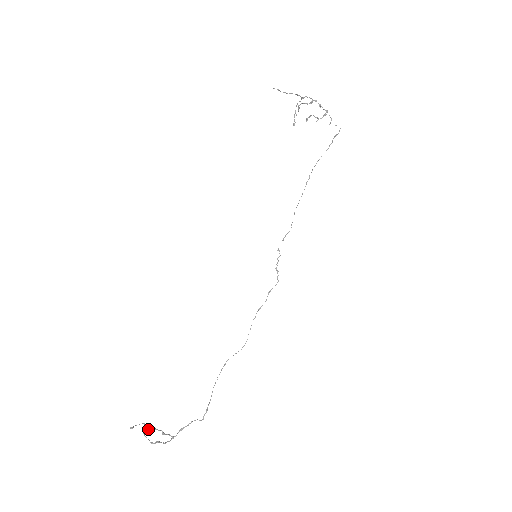
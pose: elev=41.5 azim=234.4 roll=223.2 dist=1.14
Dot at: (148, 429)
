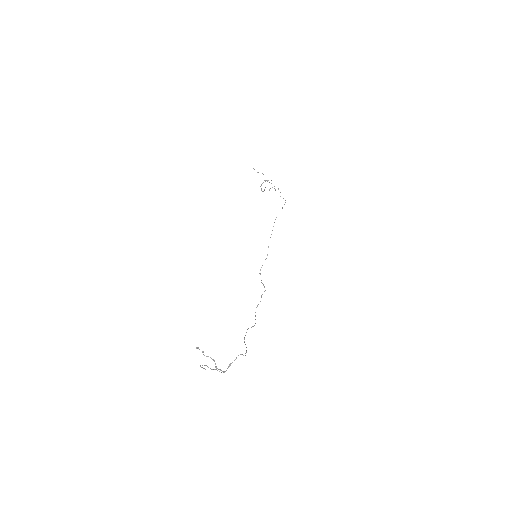
Dot at: (202, 367)
